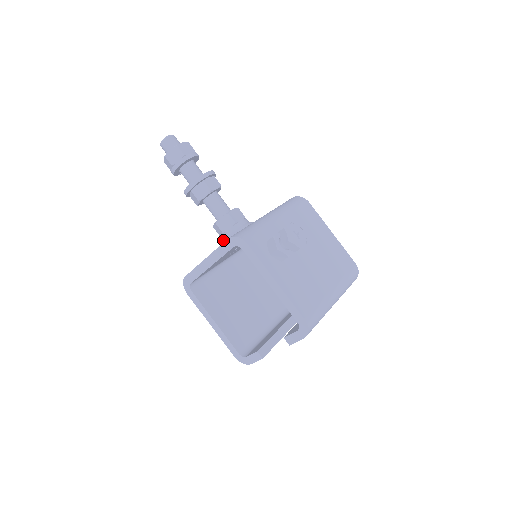
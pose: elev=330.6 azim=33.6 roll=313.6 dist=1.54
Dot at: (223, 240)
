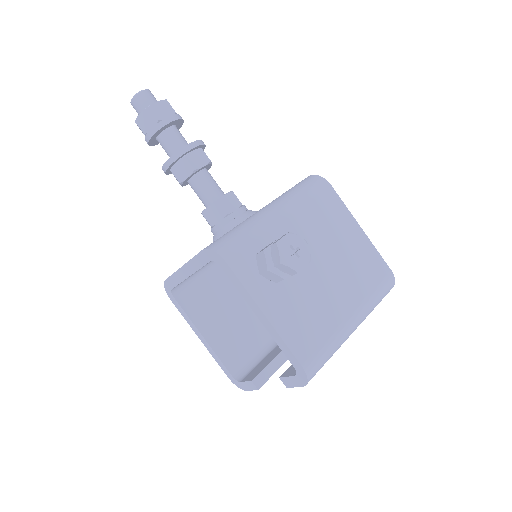
Dot at: (213, 234)
